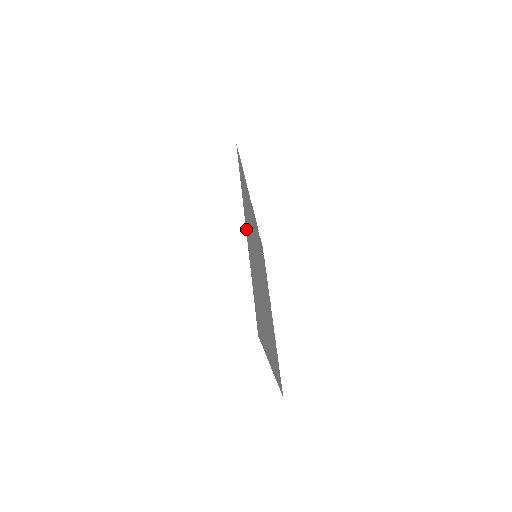
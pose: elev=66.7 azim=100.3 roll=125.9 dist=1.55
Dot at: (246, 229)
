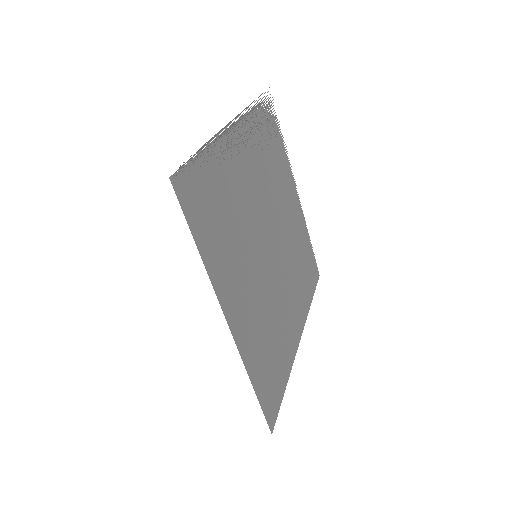
Dot at: (230, 326)
